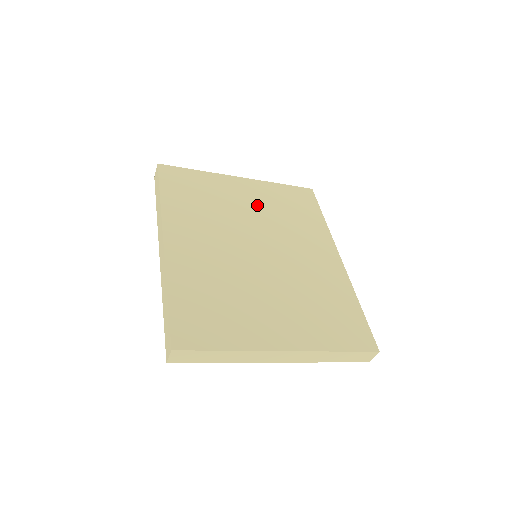
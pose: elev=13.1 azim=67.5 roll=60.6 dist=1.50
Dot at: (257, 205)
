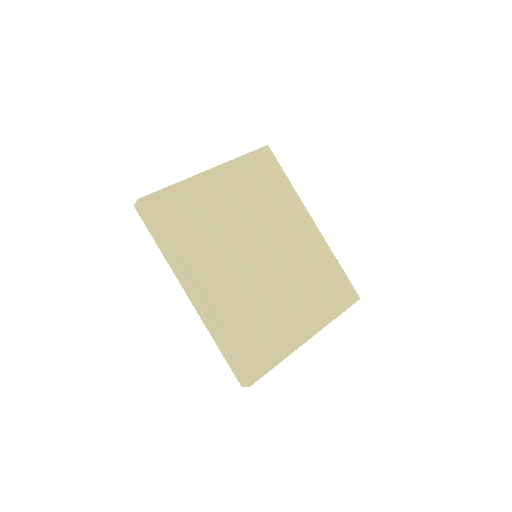
Dot at: (237, 200)
